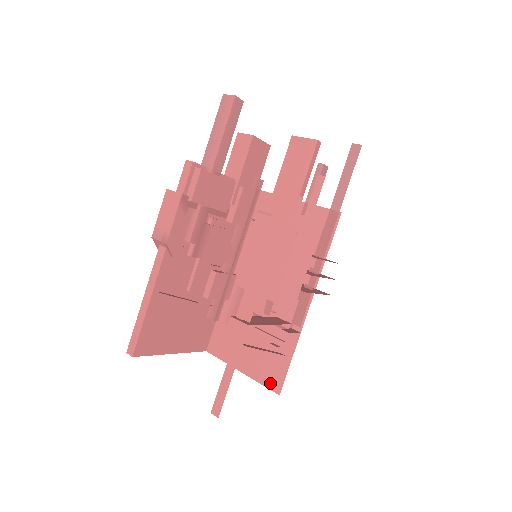
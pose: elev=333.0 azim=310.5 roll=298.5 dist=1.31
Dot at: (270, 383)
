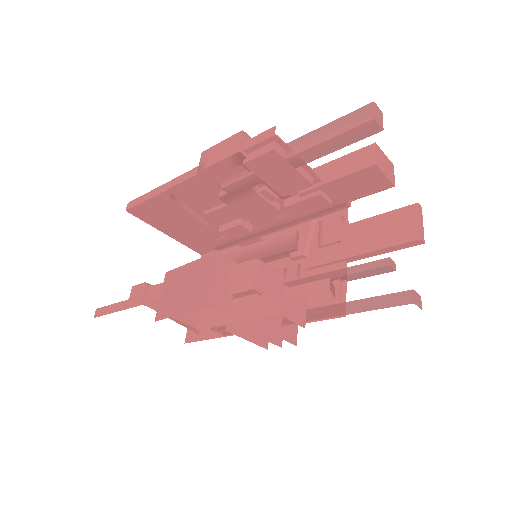
Dot at: occluded
